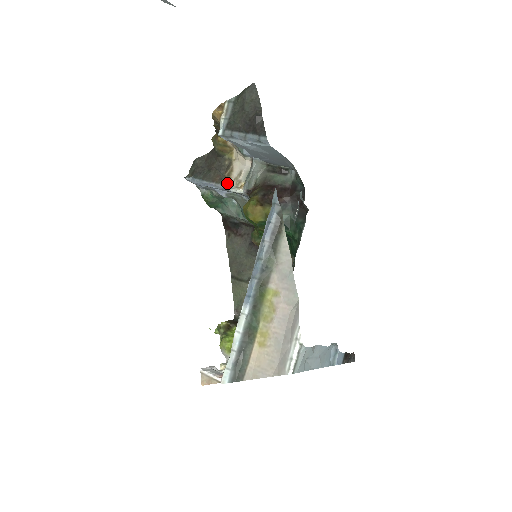
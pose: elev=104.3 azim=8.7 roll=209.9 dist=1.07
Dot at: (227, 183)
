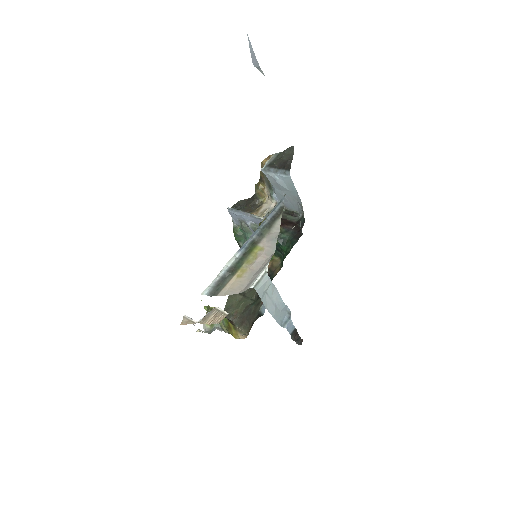
Dot at: (254, 214)
